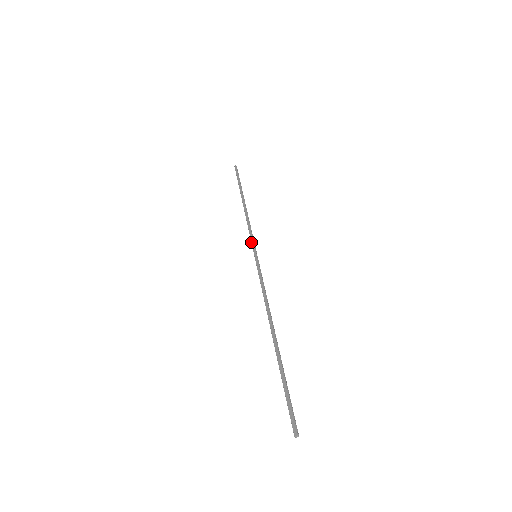
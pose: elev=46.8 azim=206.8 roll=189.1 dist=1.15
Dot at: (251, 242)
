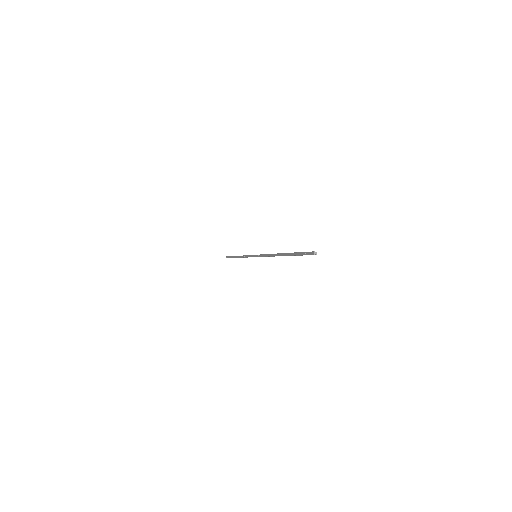
Dot at: occluded
